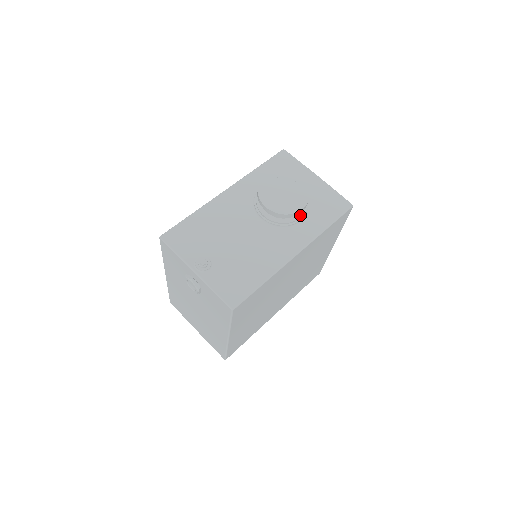
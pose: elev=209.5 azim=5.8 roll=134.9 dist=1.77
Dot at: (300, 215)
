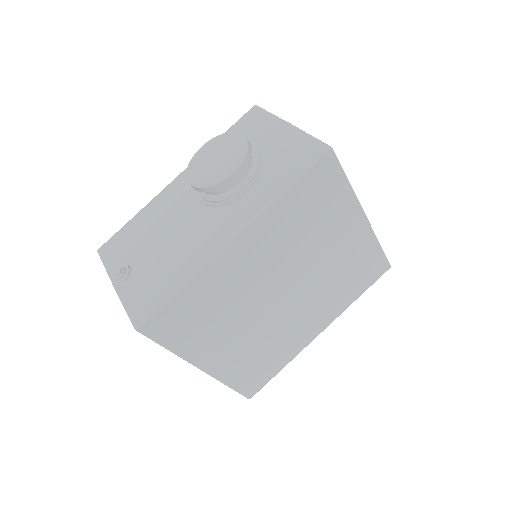
Dot at: (245, 183)
